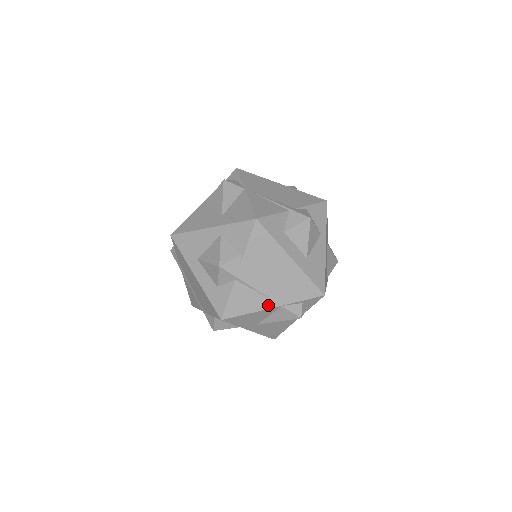
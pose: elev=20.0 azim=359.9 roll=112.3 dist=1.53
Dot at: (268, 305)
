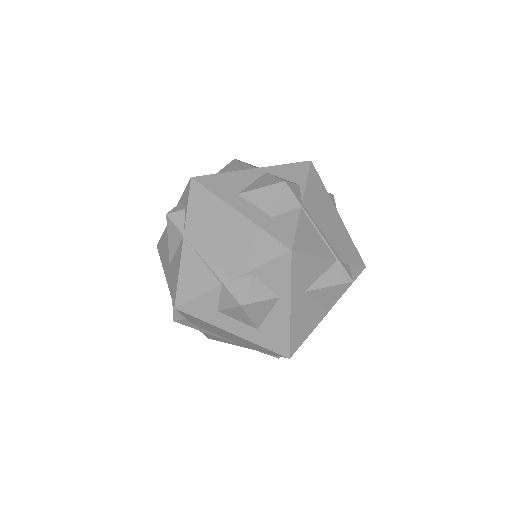
Dot at: (239, 345)
